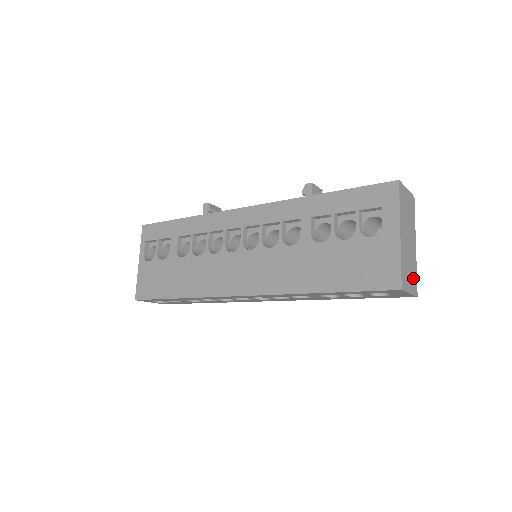
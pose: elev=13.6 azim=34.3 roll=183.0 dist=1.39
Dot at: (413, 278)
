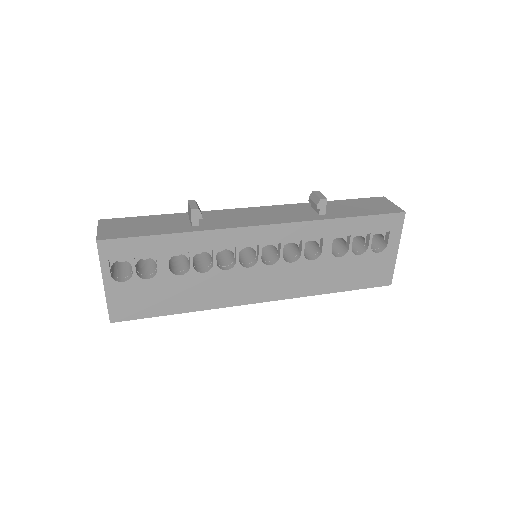
Dot at: occluded
